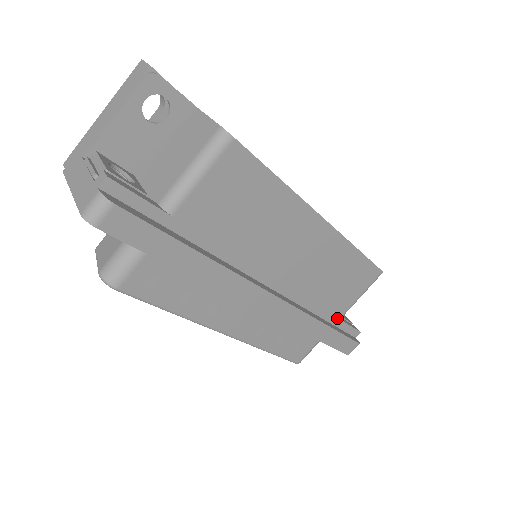
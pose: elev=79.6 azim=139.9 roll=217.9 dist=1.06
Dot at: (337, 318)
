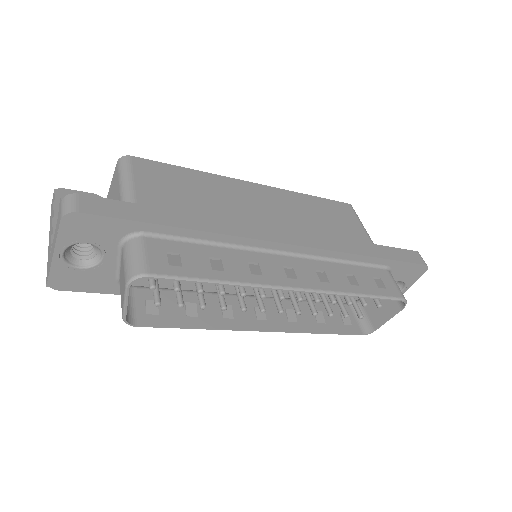
Dot at: occluded
